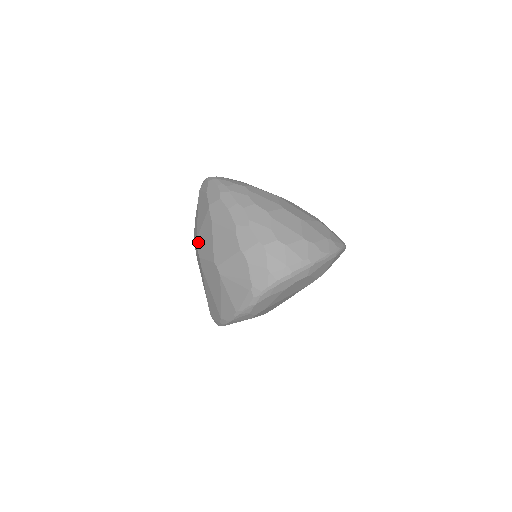
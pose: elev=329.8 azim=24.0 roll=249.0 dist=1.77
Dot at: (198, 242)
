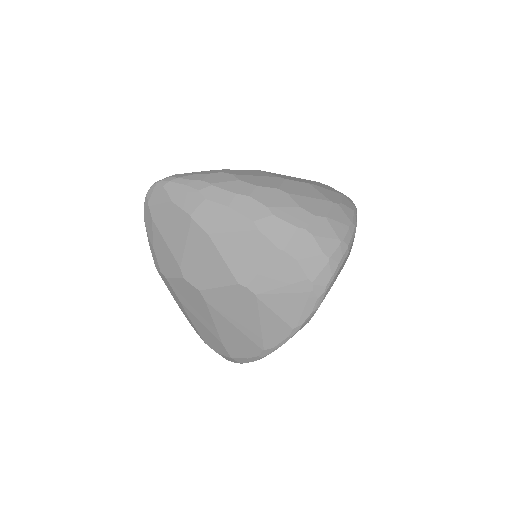
Dot at: (186, 272)
